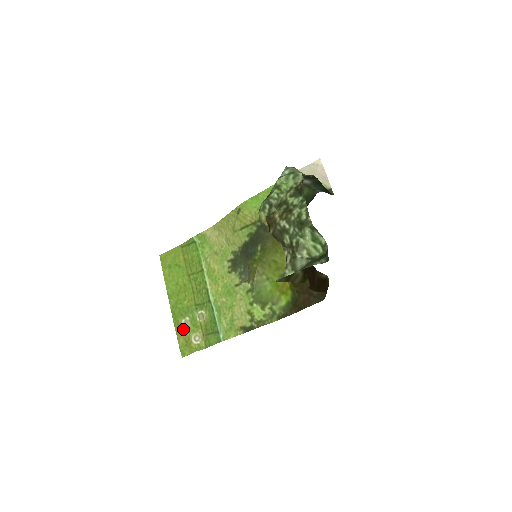
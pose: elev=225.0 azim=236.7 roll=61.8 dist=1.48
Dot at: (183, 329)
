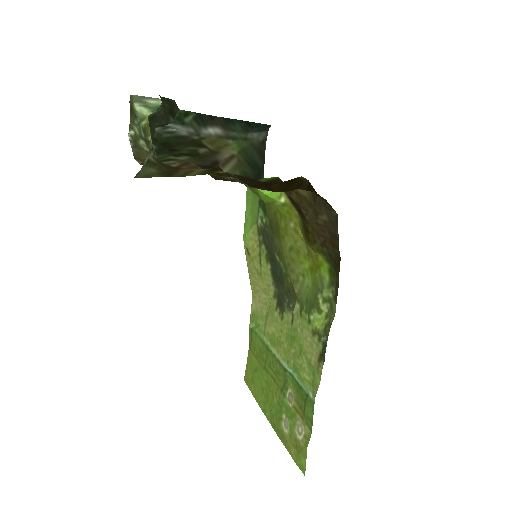
Dot at: (287, 435)
